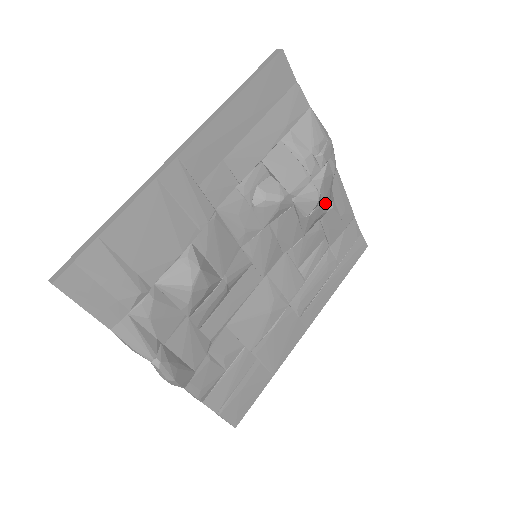
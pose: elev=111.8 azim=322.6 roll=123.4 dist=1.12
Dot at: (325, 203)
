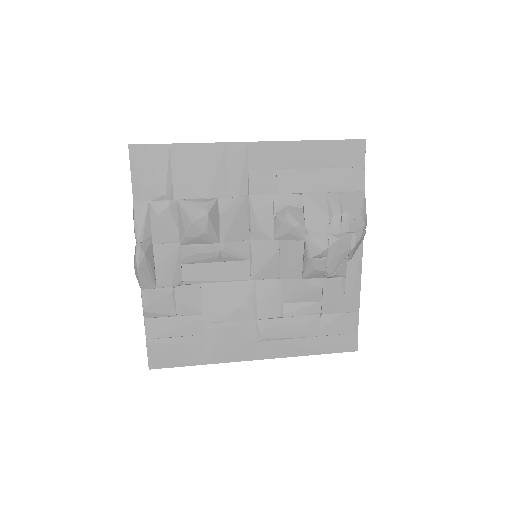
Dot at: (331, 263)
